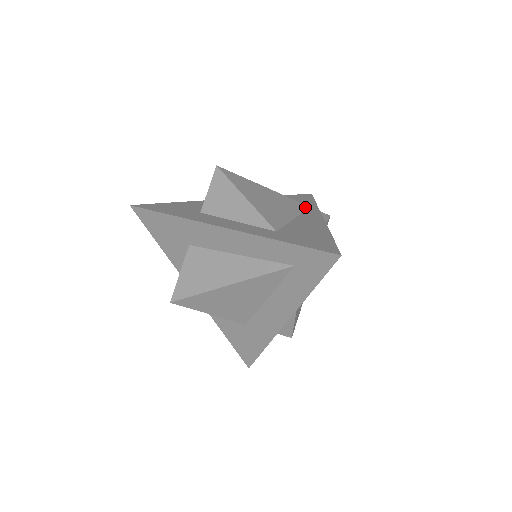
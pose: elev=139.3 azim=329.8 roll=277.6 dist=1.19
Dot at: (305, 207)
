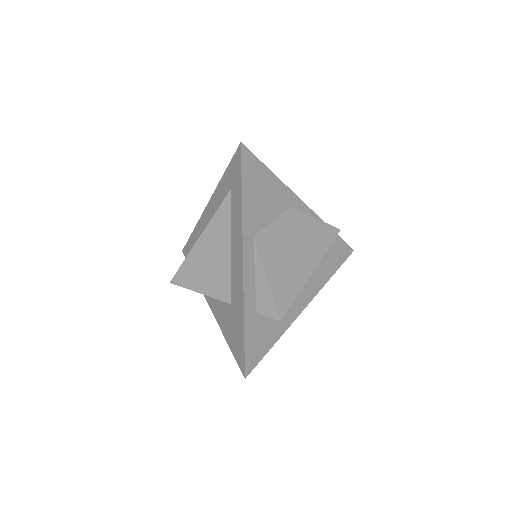
Dot at: occluded
